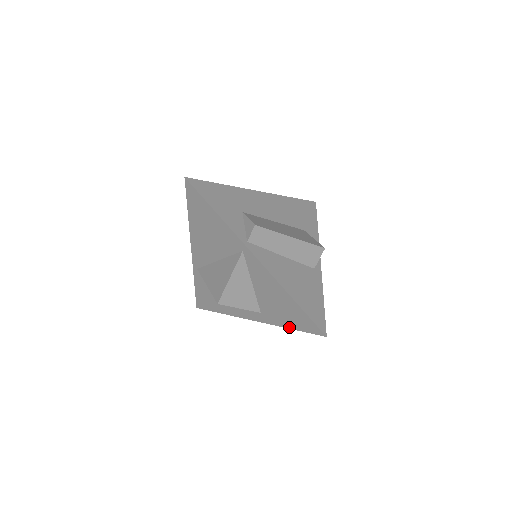
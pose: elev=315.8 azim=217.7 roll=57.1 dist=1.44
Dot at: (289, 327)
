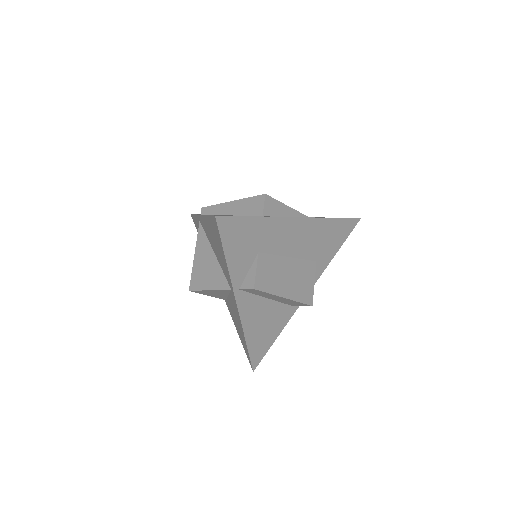
Dot at: (237, 332)
